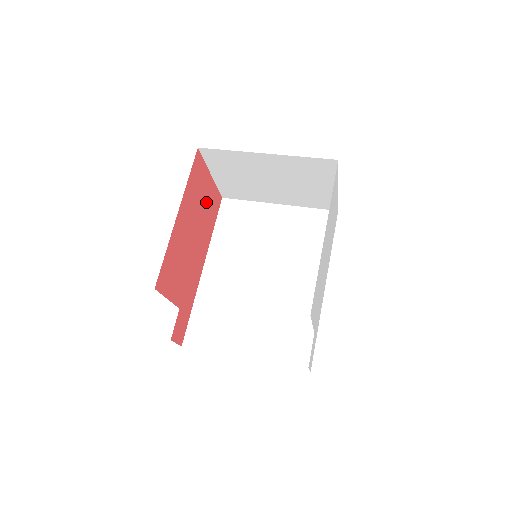
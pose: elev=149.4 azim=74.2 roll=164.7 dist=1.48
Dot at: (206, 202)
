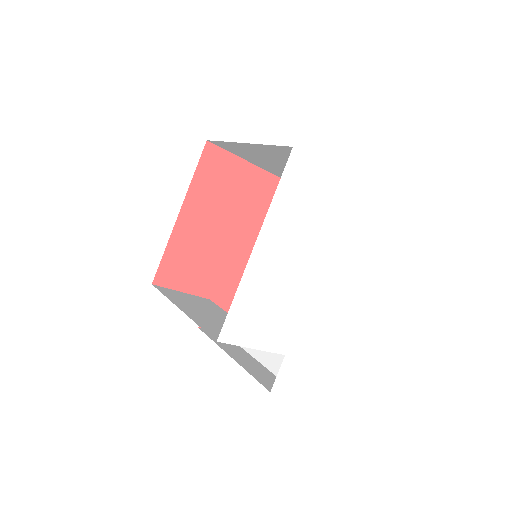
Dot at: (243, 191)
